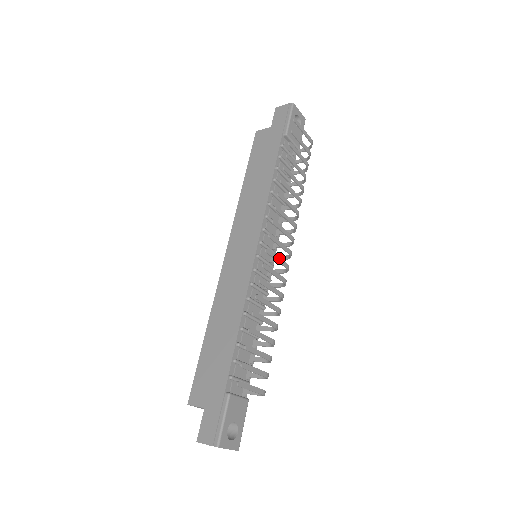
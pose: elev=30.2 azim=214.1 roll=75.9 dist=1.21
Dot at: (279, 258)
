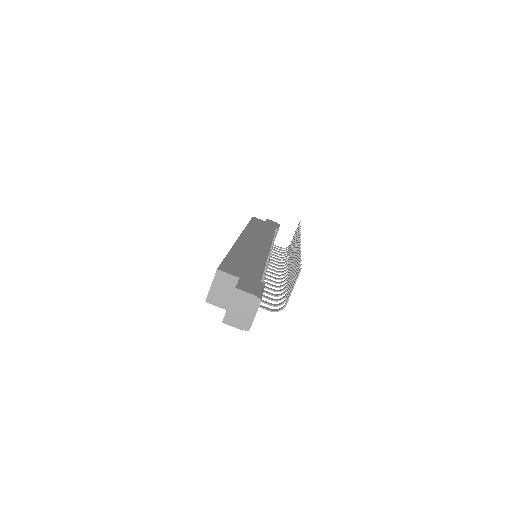
Dot at: occluded
